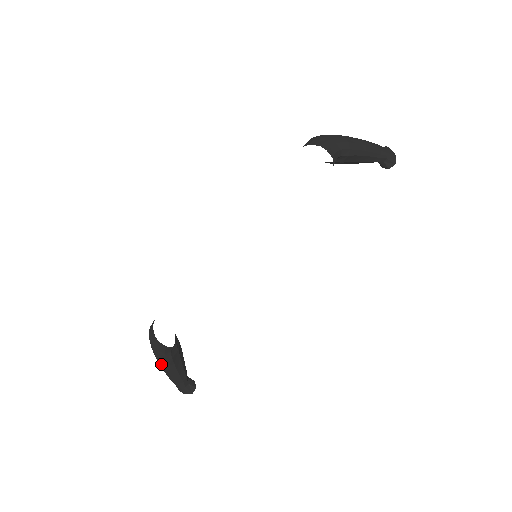
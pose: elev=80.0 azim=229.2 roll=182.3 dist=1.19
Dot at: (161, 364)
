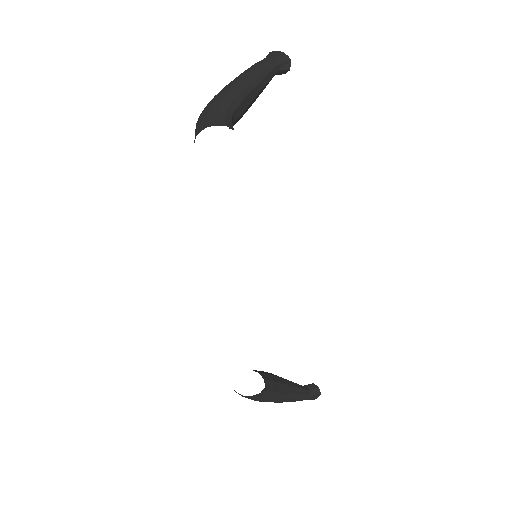
Dot at: occluded
